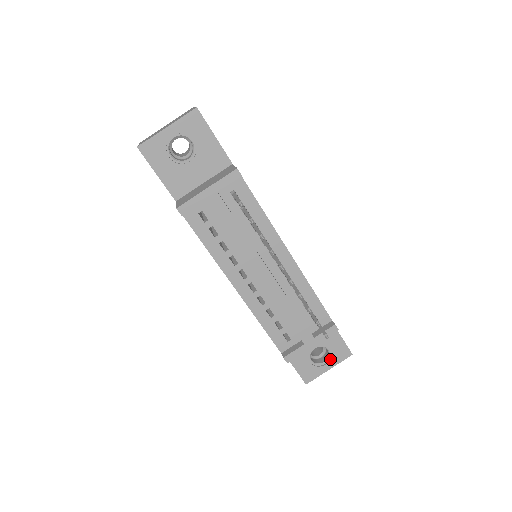
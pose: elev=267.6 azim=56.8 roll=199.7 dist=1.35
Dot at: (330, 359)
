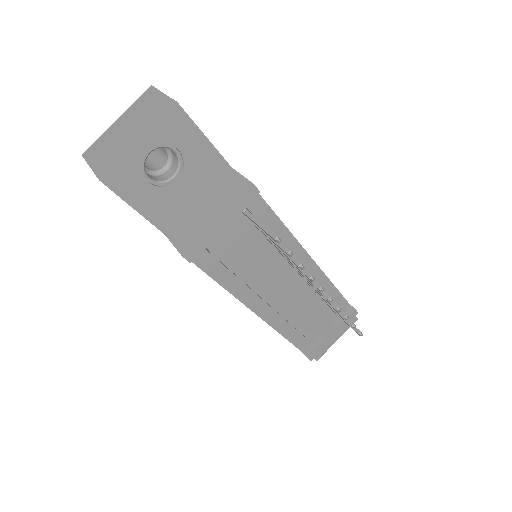
Dot at: occluded
